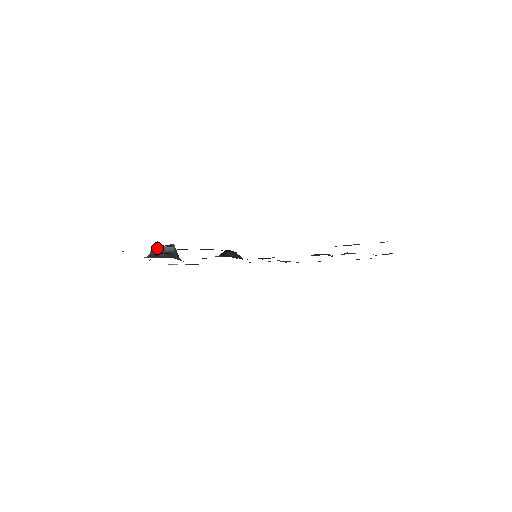
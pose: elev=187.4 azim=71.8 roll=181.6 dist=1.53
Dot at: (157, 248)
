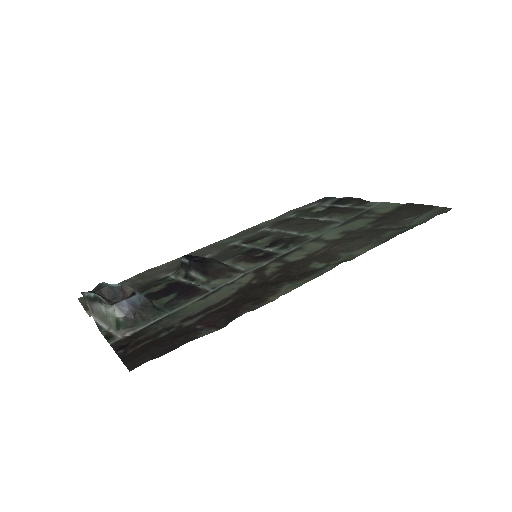
Dot at: (125, 308)
